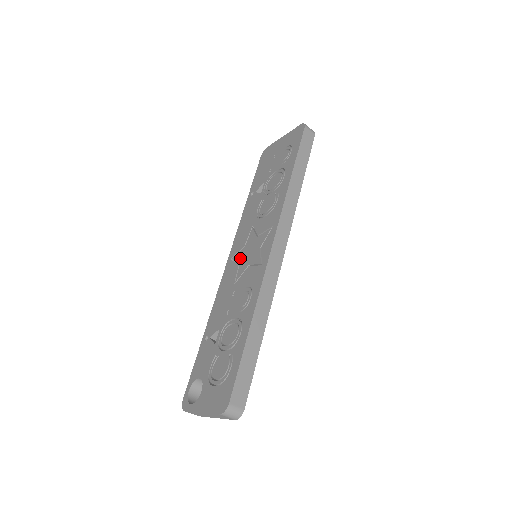
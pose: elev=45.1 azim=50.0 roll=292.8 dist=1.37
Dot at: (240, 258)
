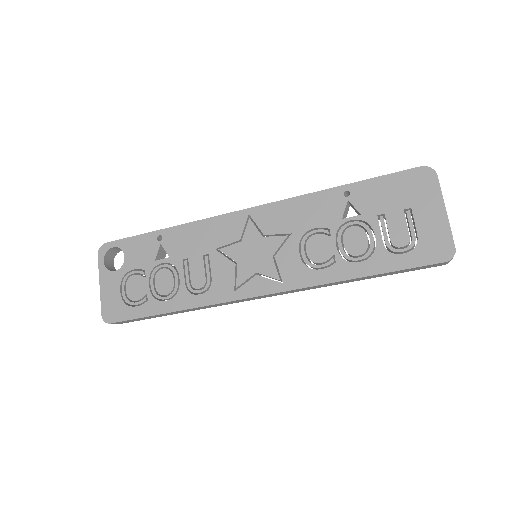
Dot at: (247, 238)
